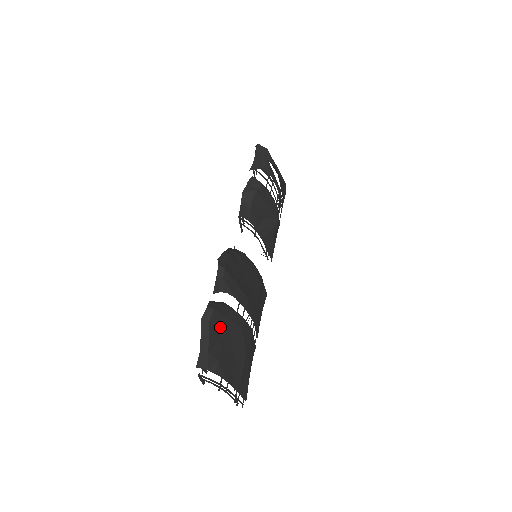
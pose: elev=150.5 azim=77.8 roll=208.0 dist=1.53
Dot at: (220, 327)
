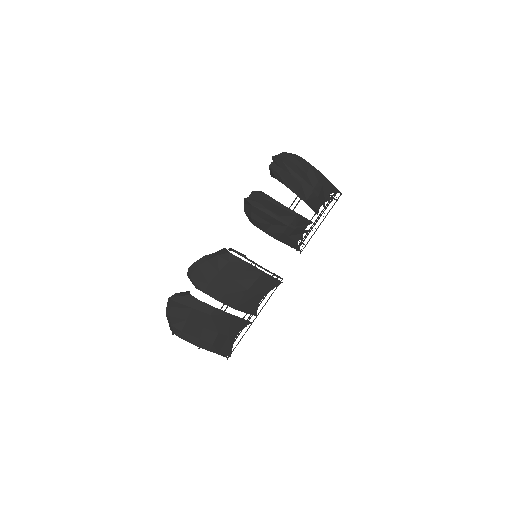
Dot at: (183, 311)
